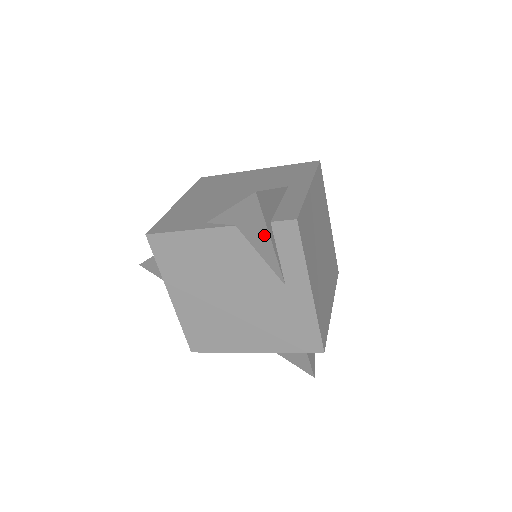
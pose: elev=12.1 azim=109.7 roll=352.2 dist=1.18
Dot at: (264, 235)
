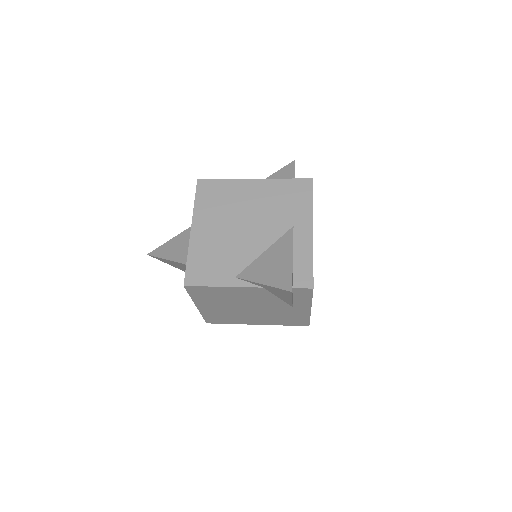
Dot at: (287, 297)
